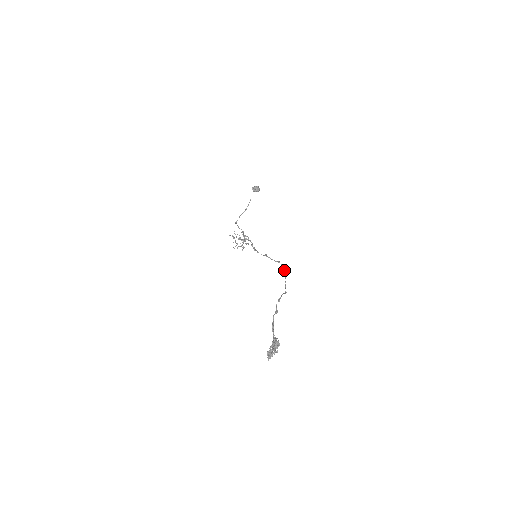
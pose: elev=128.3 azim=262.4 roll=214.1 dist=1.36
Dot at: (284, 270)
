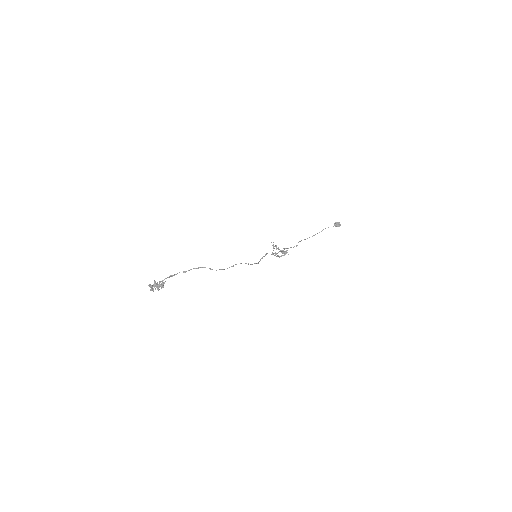
Dot at: (240, 263)
